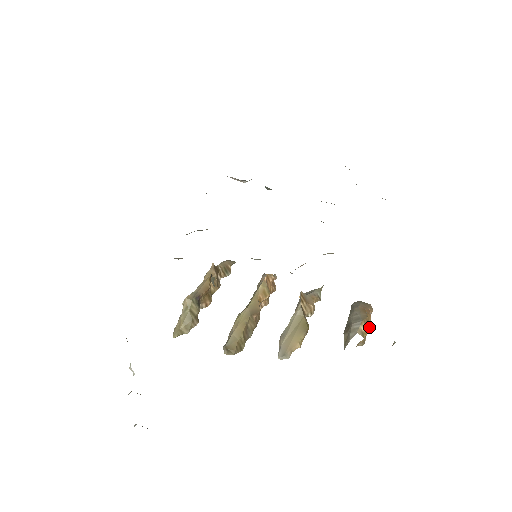
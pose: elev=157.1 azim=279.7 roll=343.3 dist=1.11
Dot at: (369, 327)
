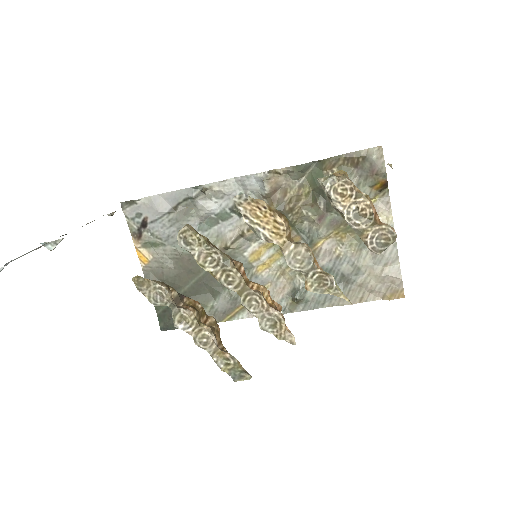
Dot at: (365, 195)
